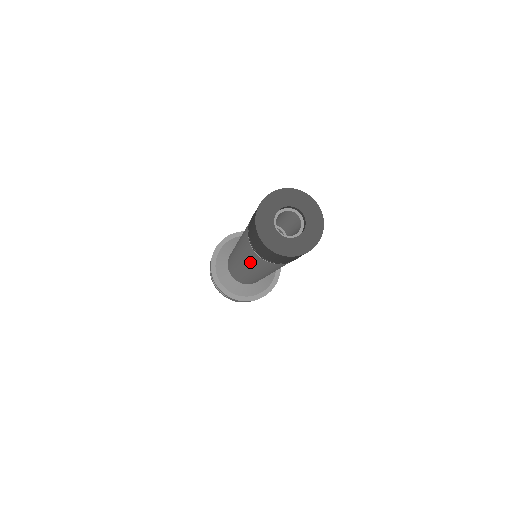
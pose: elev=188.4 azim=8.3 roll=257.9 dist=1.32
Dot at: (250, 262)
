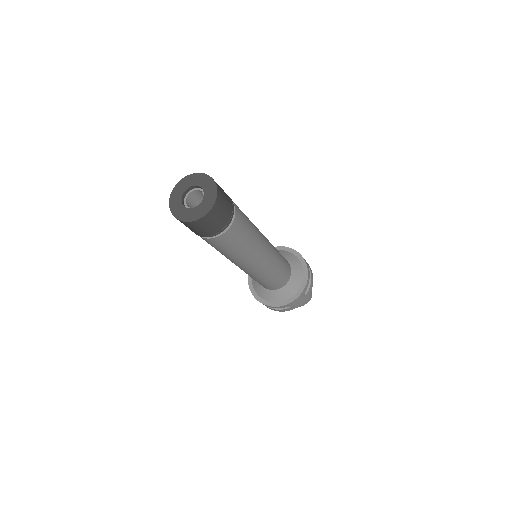
Dot at: (230, 253)
